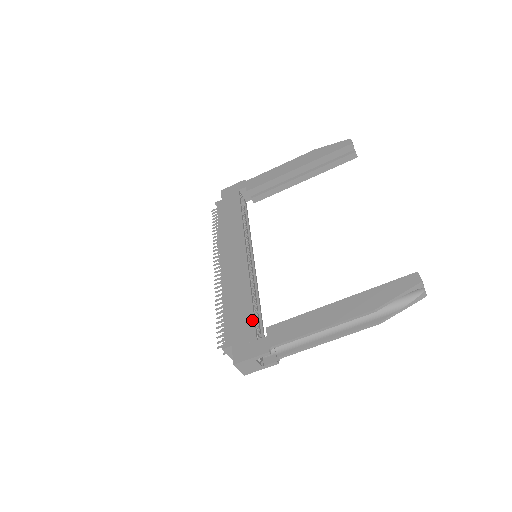
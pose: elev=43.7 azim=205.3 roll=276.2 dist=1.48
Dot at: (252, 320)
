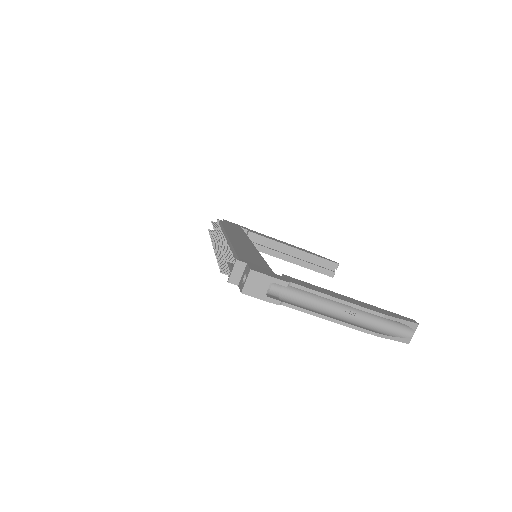
Dot at: (267, 265)
